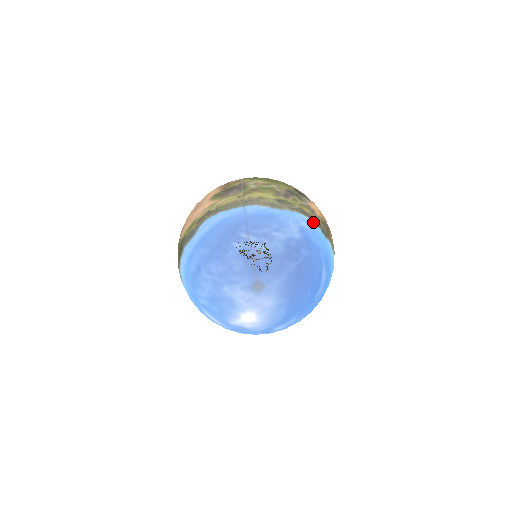
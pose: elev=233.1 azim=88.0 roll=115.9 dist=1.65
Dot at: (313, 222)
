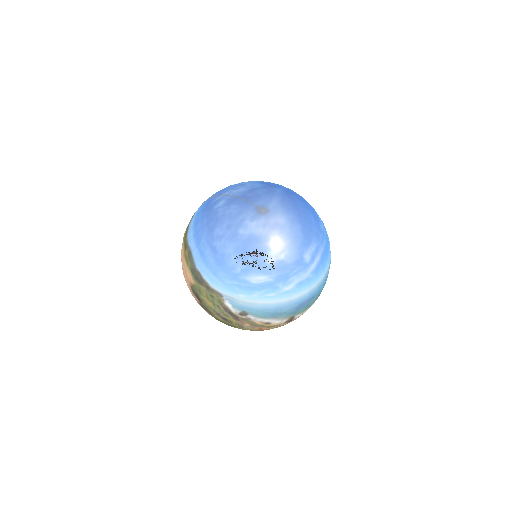
Dot at: occluded
